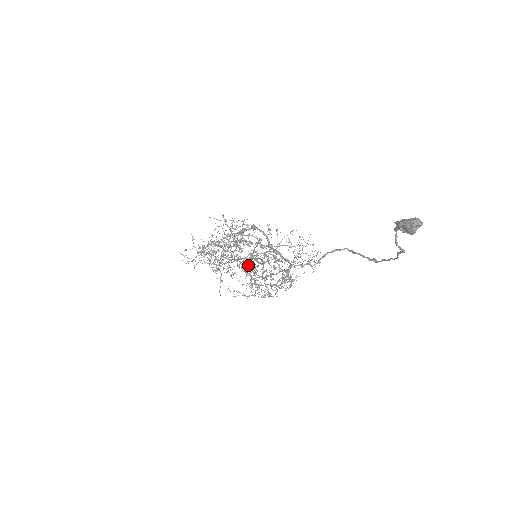
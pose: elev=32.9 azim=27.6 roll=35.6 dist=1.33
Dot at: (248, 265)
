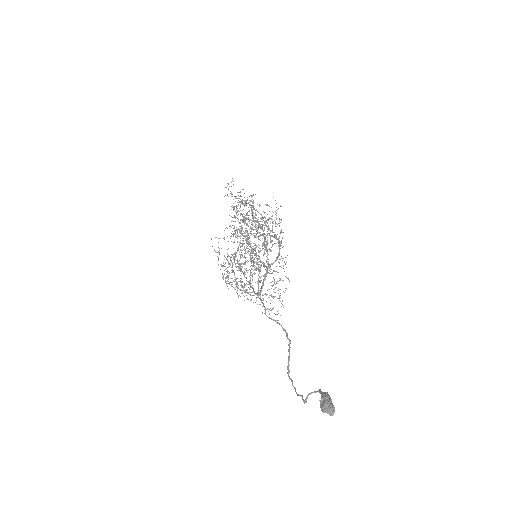
Dot at: occluded
